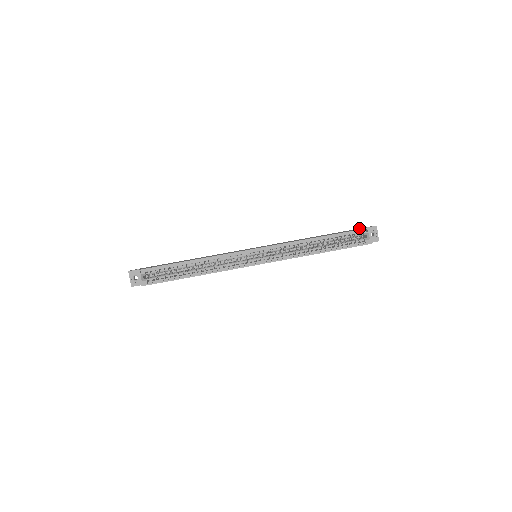
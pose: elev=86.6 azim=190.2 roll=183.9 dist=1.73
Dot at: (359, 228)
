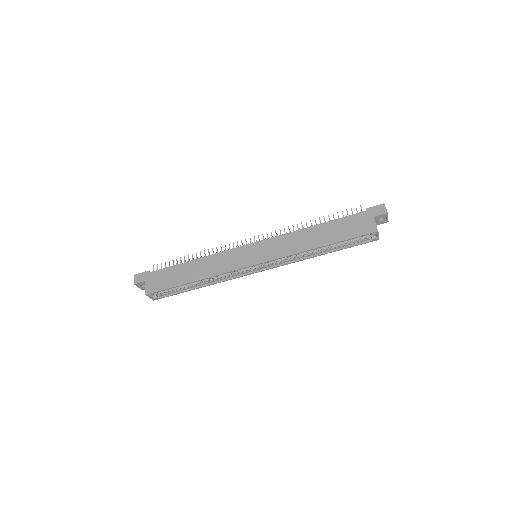
Dot at: (367, 209)
